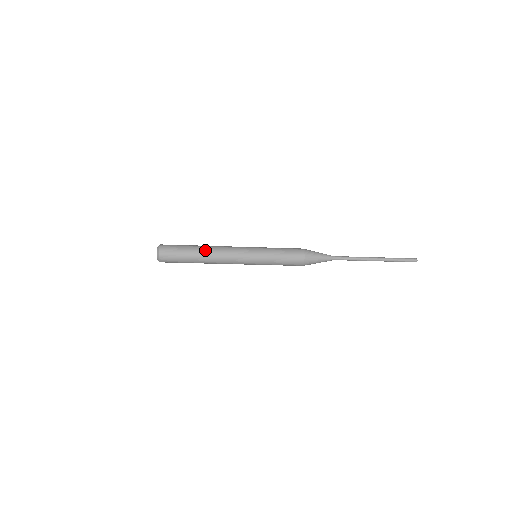
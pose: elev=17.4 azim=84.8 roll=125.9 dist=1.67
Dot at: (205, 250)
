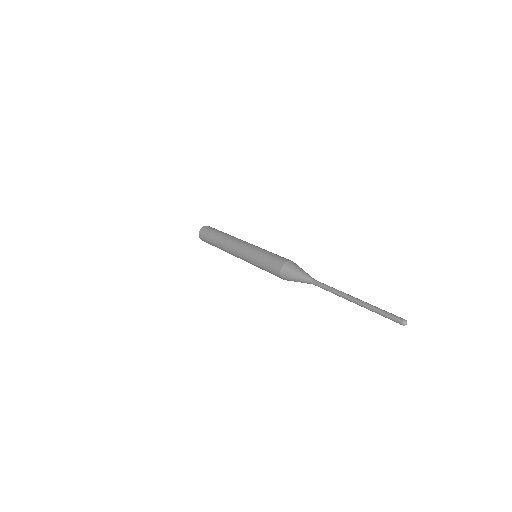
Dot at: (223, 236)
